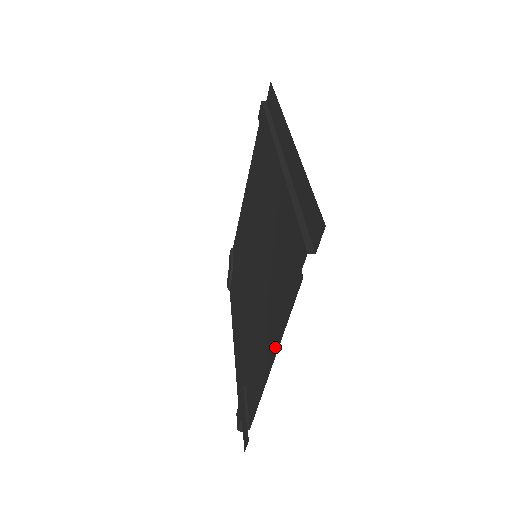
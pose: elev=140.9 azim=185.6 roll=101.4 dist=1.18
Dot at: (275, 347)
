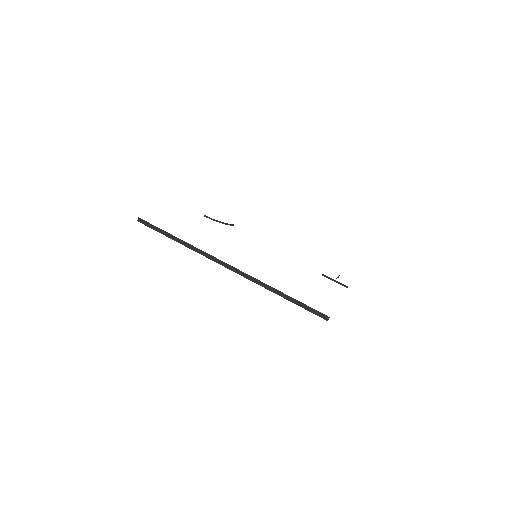
Dot at: occluded
